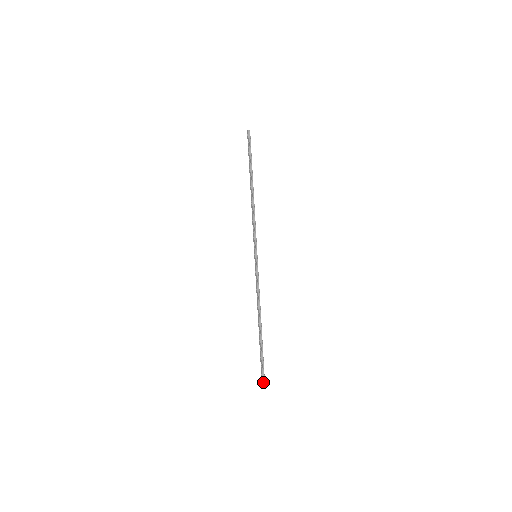
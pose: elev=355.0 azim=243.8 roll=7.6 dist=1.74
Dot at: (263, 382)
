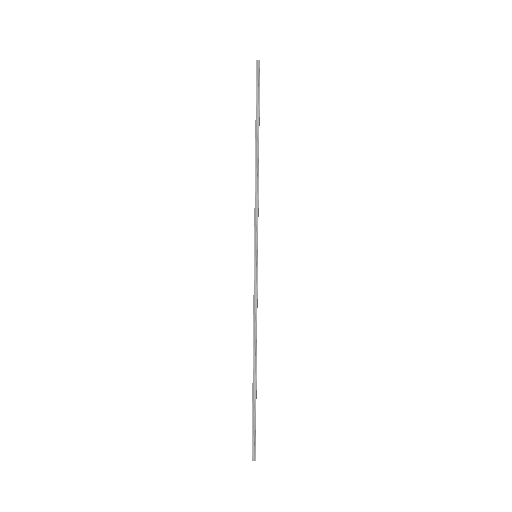
Dot at: (252, 456)
